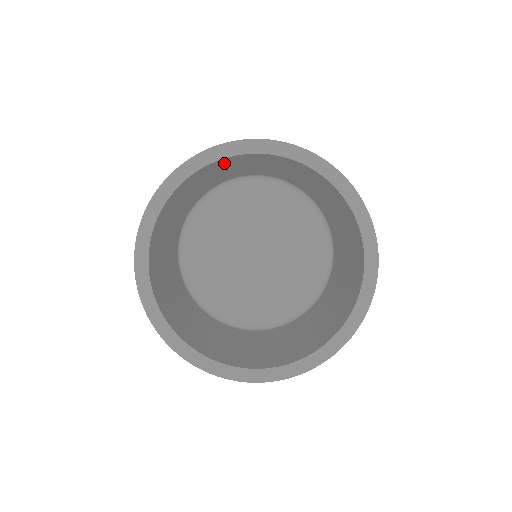
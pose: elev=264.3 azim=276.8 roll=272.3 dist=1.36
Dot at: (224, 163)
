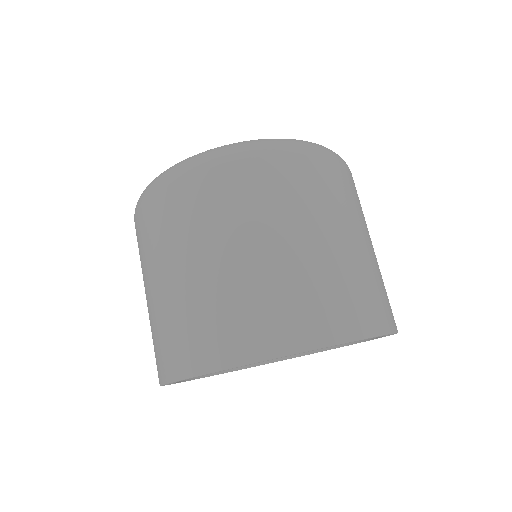
Dot at: occluded
